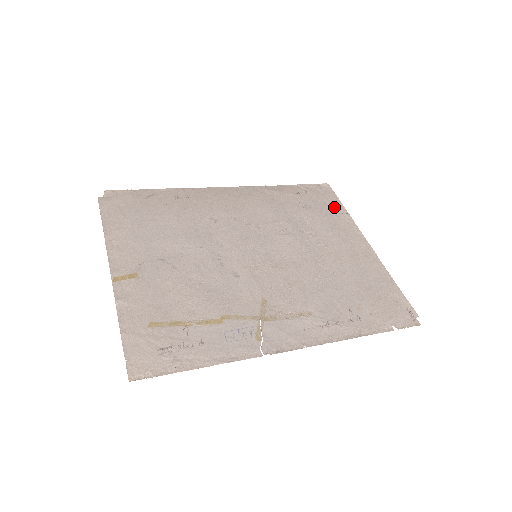
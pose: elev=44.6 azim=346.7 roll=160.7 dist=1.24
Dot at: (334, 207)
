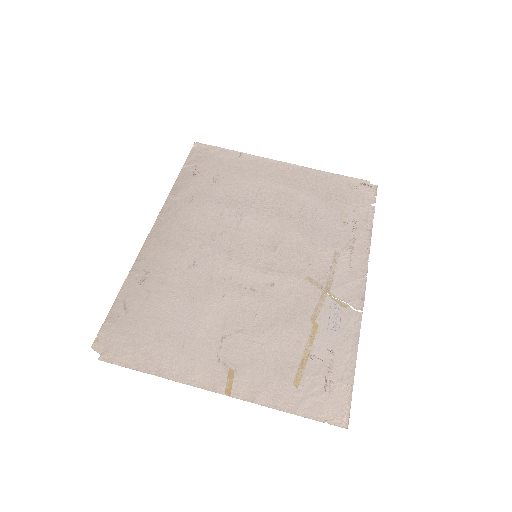
Dot at: (228, 158)
